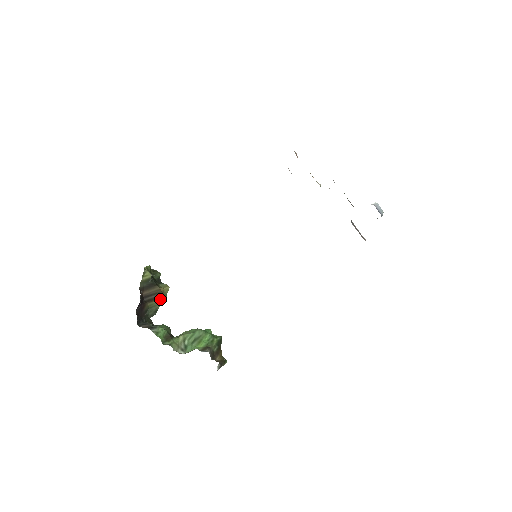
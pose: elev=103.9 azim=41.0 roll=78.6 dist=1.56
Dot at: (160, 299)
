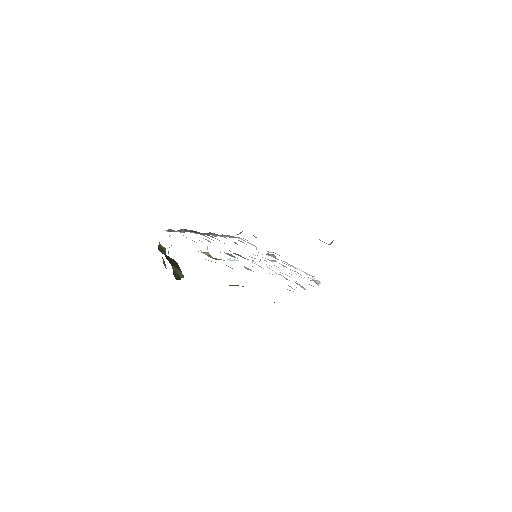
Dot at: (179, 271)
